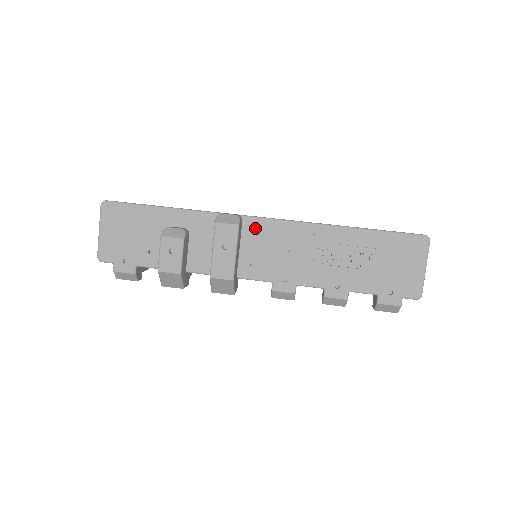
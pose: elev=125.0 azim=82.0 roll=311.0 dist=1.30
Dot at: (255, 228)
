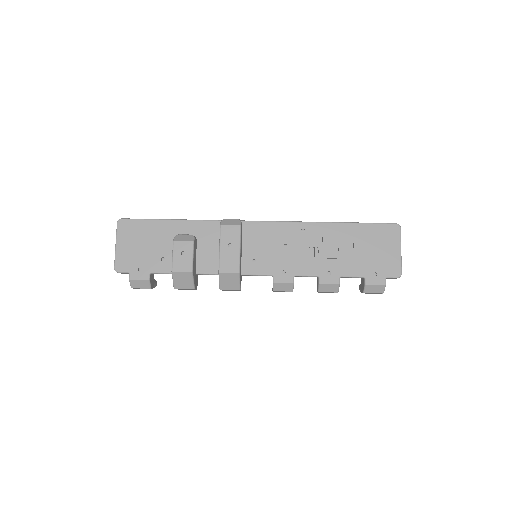
Dot at: (254, 230)
